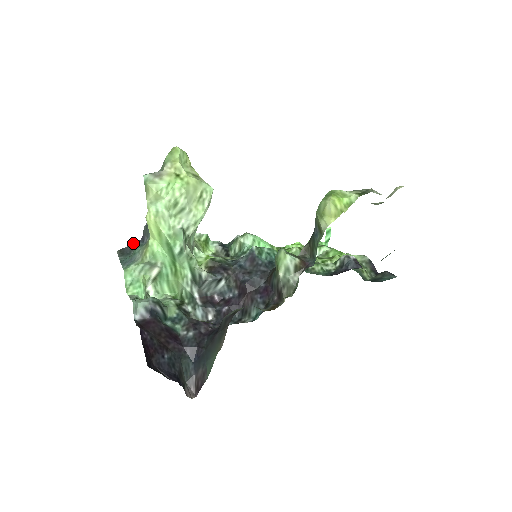
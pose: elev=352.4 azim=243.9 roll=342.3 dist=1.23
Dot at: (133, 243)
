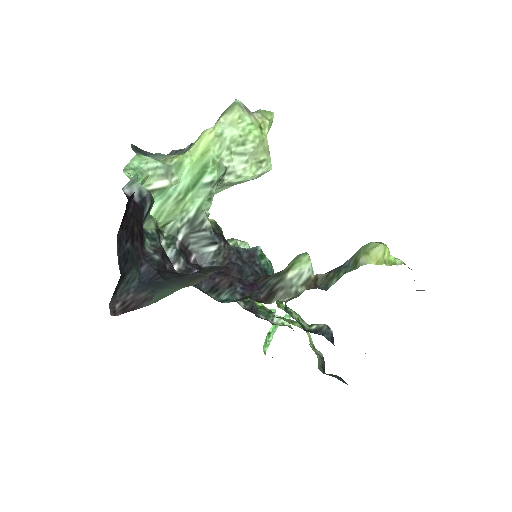
Dot at: (151, 153)
